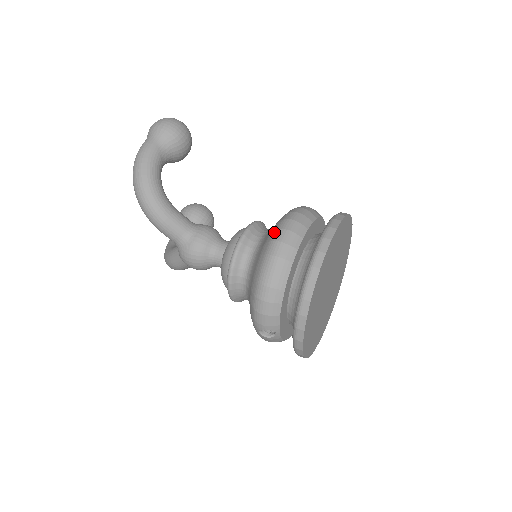
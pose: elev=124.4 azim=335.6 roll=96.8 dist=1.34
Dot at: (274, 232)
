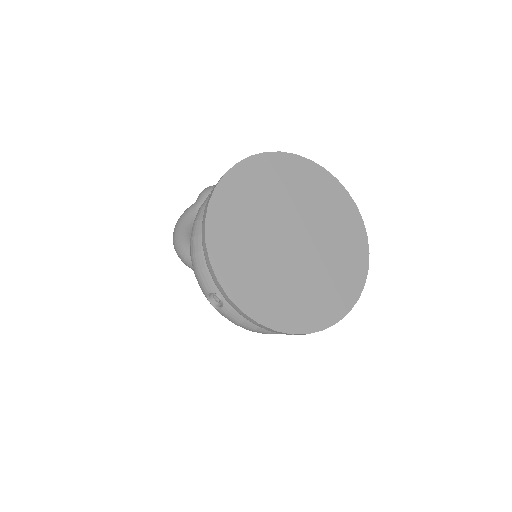
Dot at: occluded
